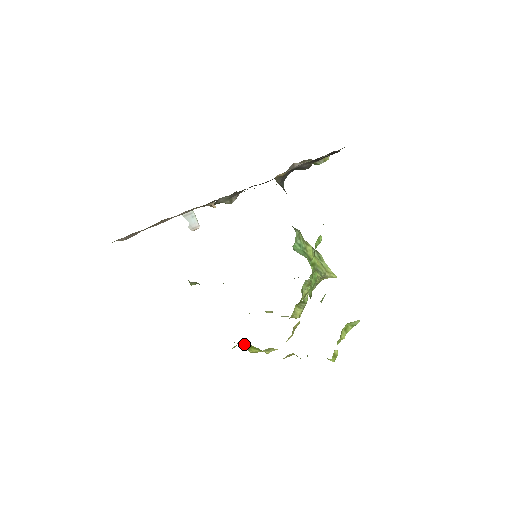
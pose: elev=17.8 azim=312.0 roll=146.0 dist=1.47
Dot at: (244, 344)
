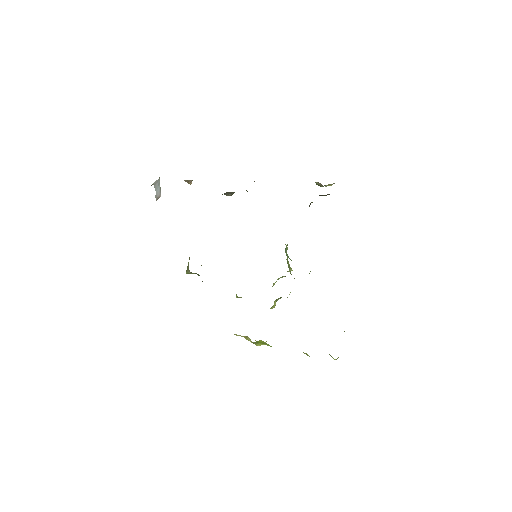
Dot at: (258, 341)
